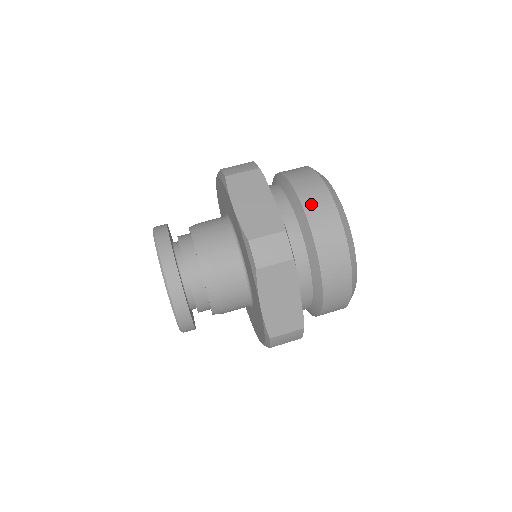
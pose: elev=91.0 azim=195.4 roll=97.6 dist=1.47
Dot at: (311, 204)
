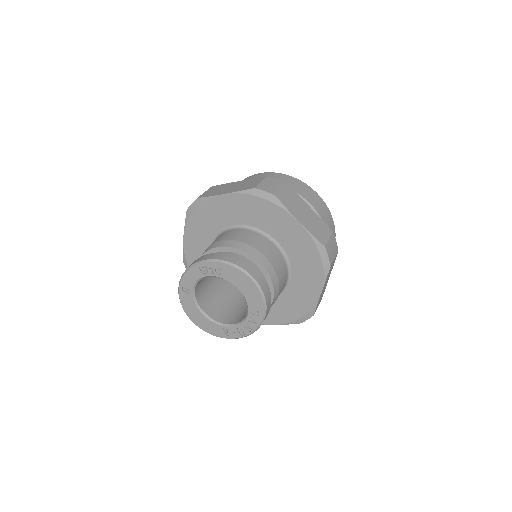
Dot at: occluded
